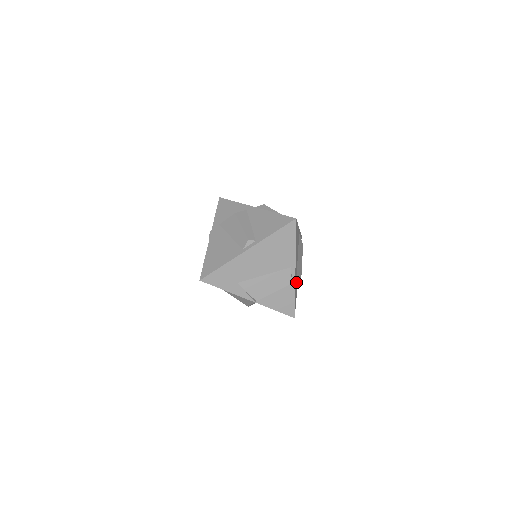
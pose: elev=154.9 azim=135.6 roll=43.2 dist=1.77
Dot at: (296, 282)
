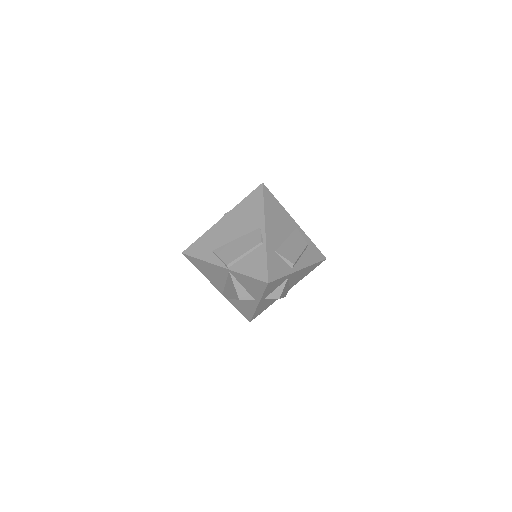
Dot at: (279, 256)
